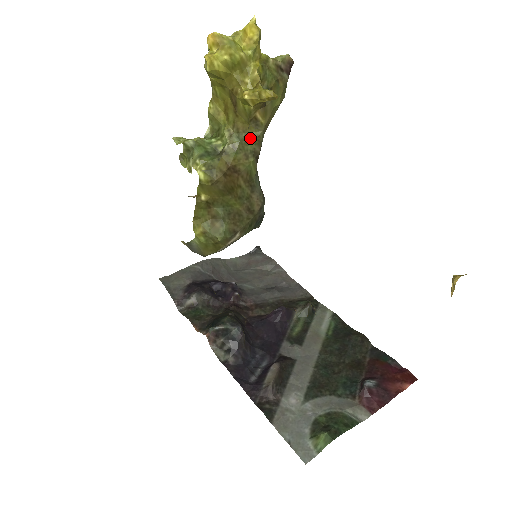
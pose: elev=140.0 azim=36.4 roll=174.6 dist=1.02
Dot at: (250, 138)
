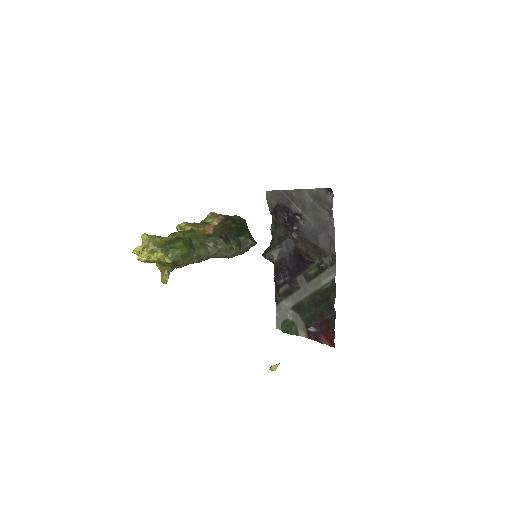
Dot at: occluded
